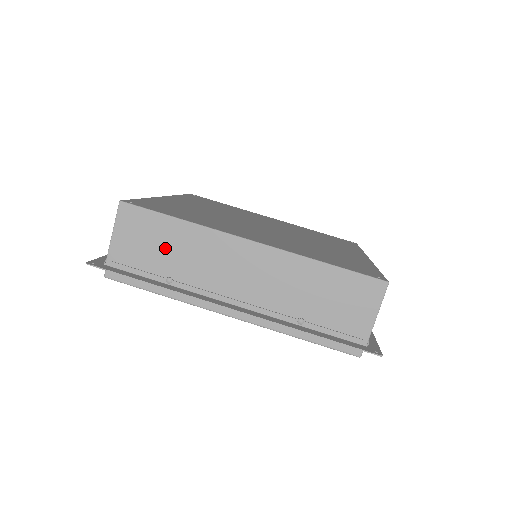
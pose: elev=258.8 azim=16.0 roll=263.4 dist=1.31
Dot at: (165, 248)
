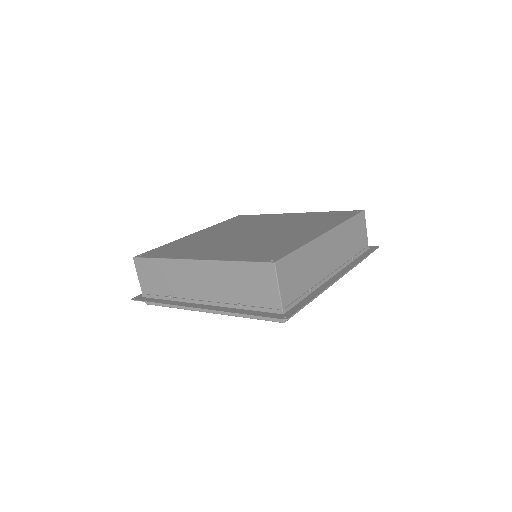
Dot at: (161, 278)
